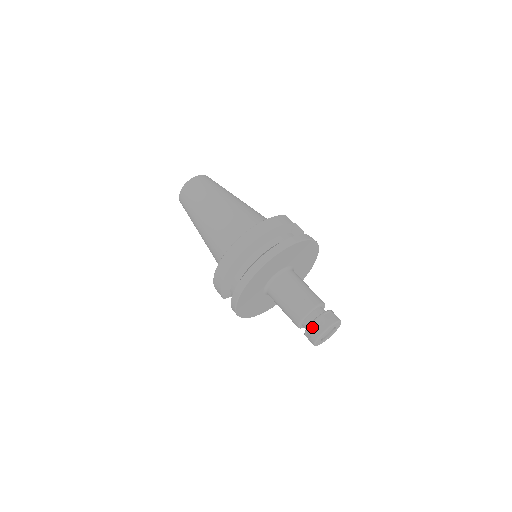
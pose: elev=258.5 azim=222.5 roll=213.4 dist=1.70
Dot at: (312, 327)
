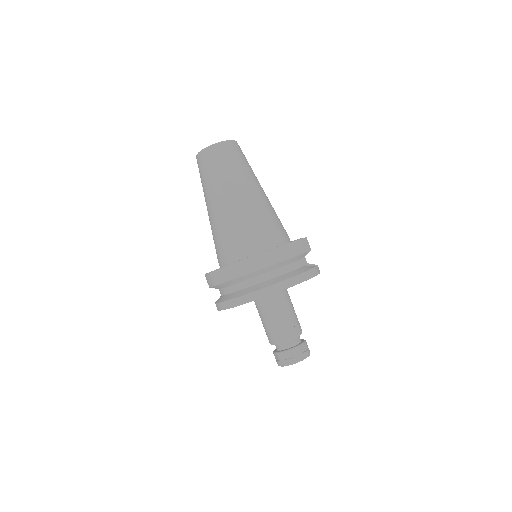
Dot at: (284, 355)
